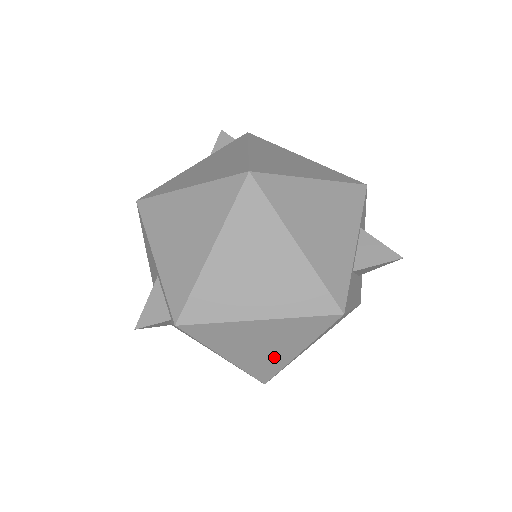
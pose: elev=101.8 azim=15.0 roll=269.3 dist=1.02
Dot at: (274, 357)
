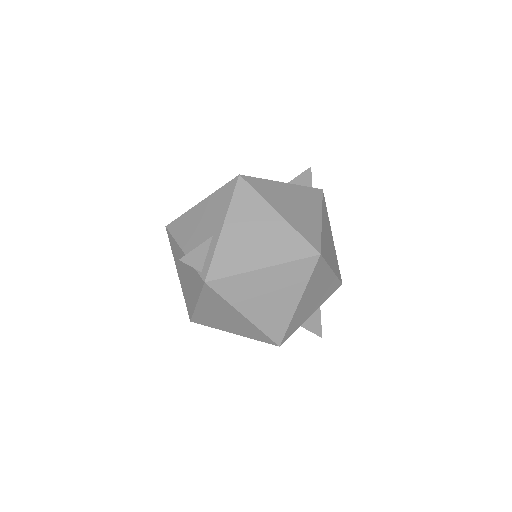
Dot at: (219, 324)
